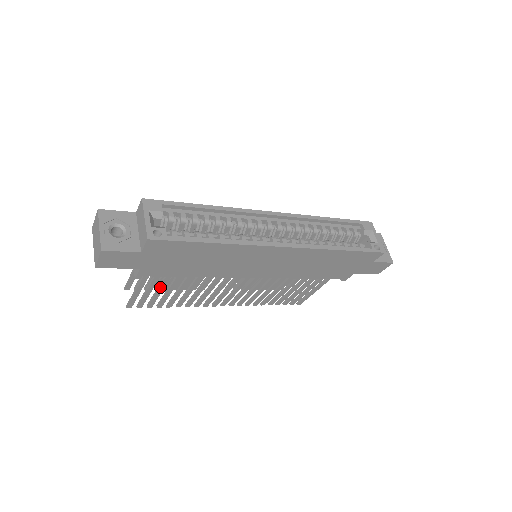
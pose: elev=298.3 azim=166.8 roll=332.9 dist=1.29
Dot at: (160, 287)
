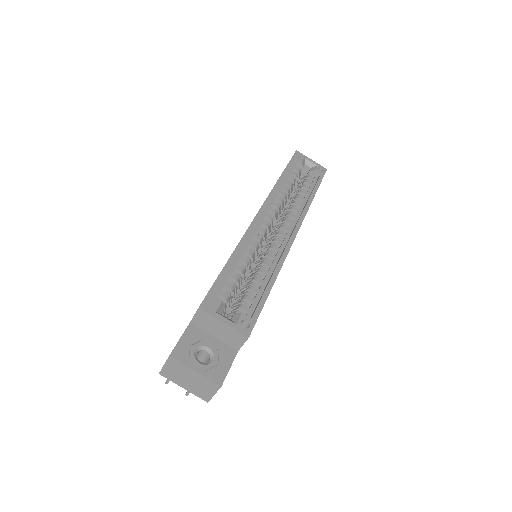
Dot at: occluded
